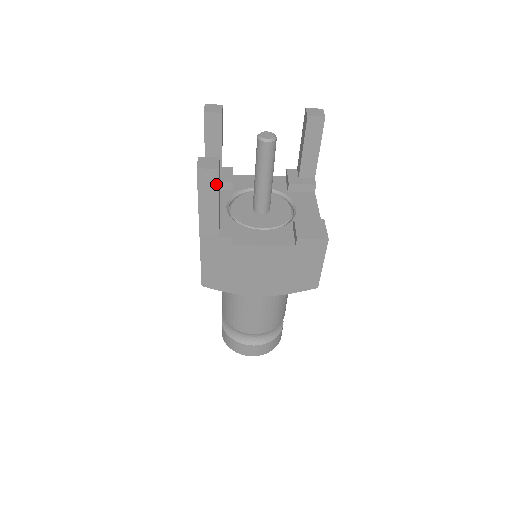
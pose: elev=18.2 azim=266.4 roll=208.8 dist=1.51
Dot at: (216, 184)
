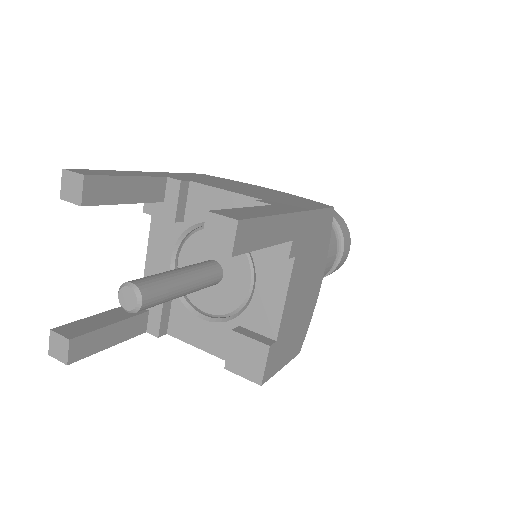
Dot at: (83, 356)
